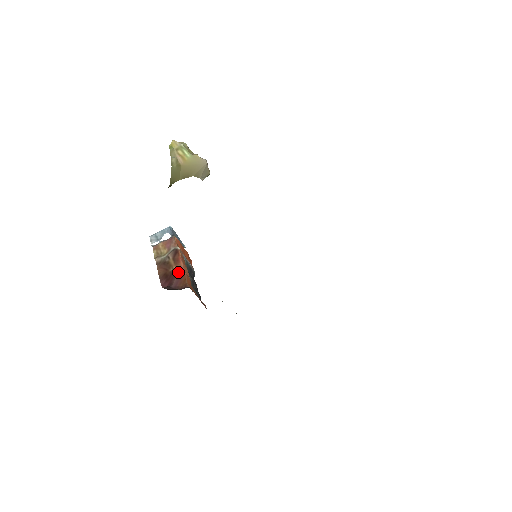
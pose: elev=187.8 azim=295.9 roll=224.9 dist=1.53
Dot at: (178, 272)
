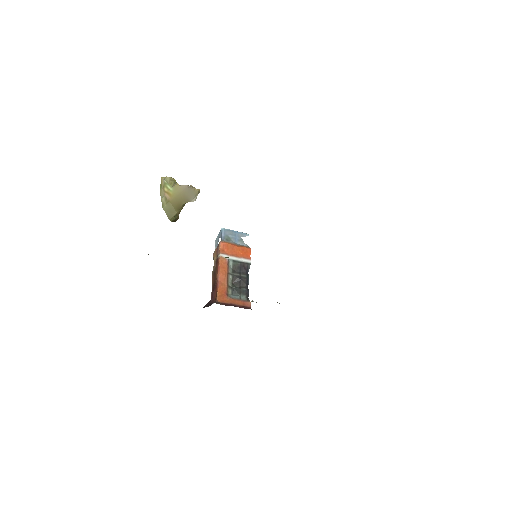
Dot at: (216, 284)
